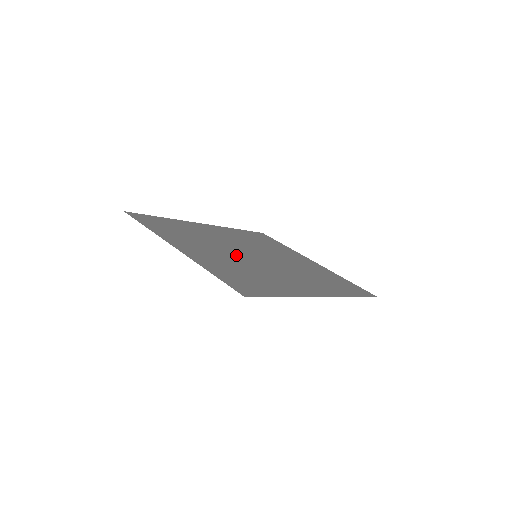
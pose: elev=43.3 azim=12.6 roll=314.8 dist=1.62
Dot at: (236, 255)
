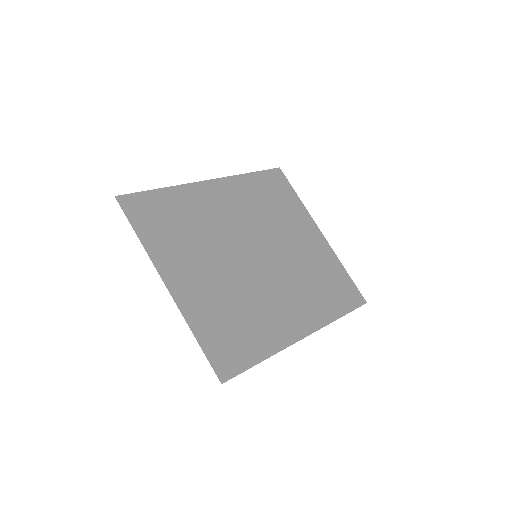
Dot at: (233, 268)
